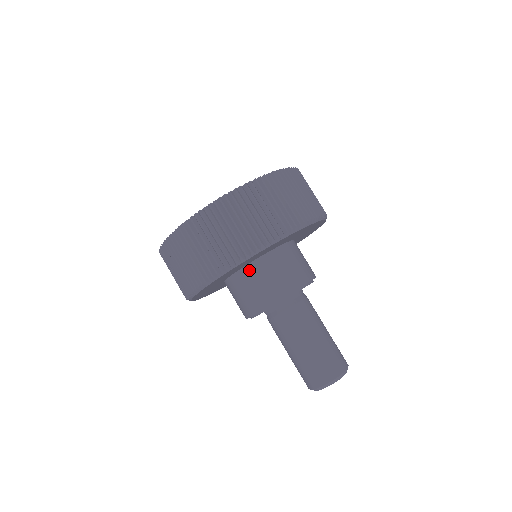
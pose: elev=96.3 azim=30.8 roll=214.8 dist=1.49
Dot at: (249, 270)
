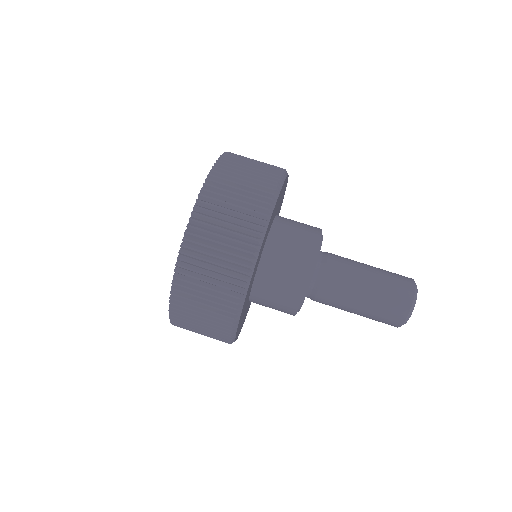
Dot at: (274, 237)
